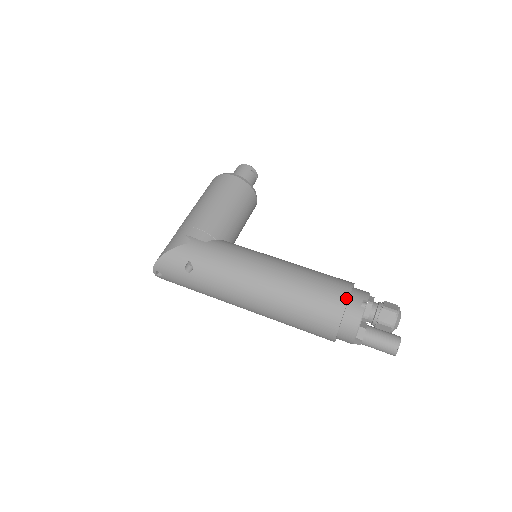
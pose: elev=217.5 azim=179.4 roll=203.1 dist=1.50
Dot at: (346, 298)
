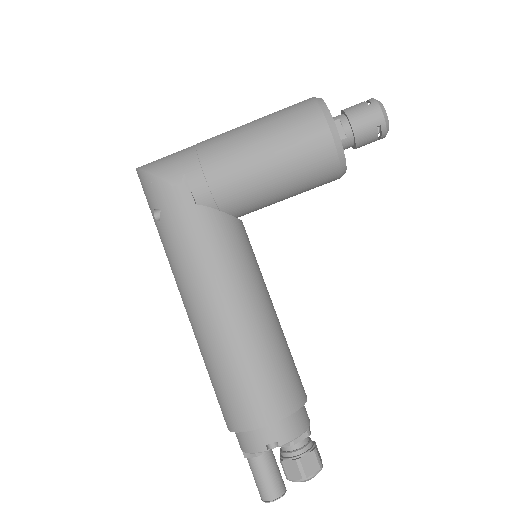
Dot at: (258, 425)
